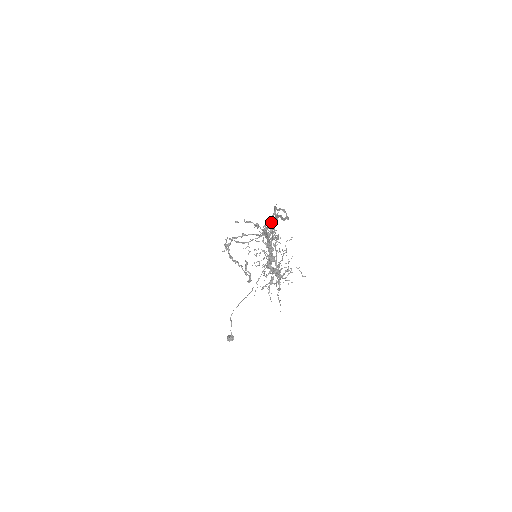
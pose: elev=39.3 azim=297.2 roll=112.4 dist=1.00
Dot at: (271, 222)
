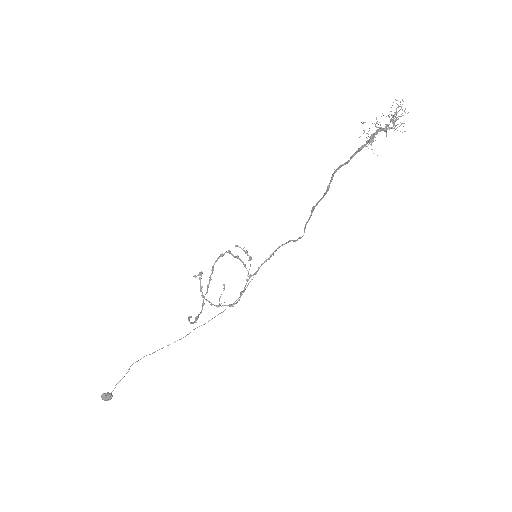
Dot at: (260, 266)
